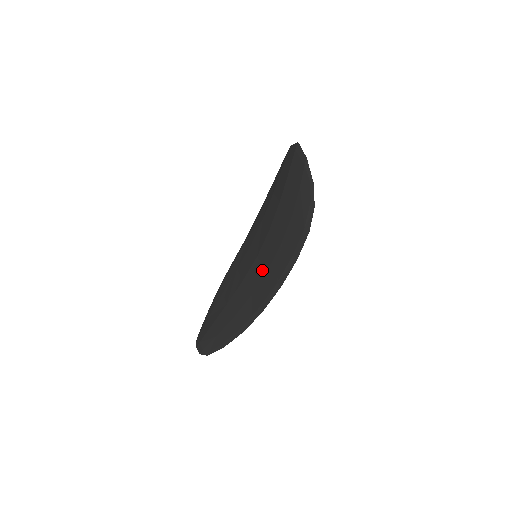
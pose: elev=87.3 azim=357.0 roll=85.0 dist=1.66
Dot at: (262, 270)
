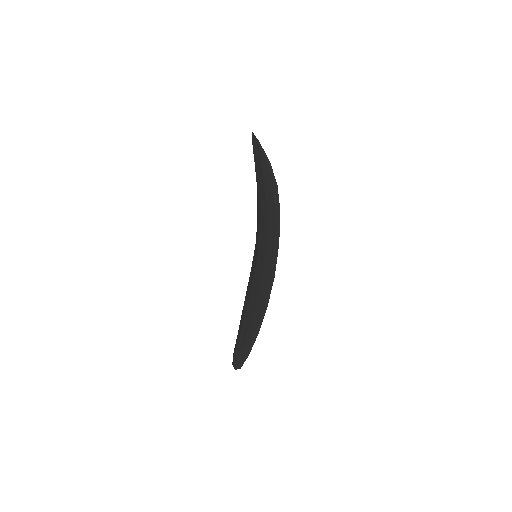
Dot at: (261, 267)
